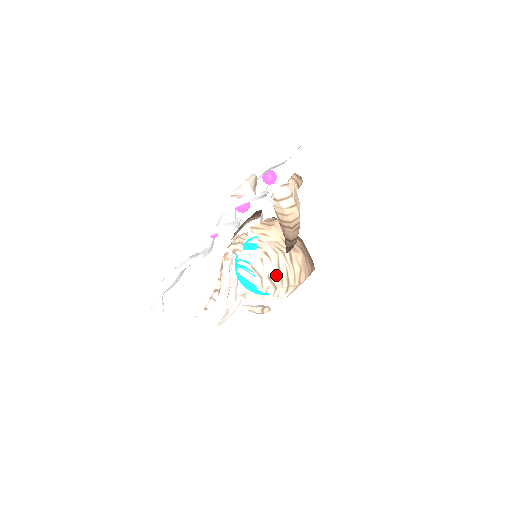
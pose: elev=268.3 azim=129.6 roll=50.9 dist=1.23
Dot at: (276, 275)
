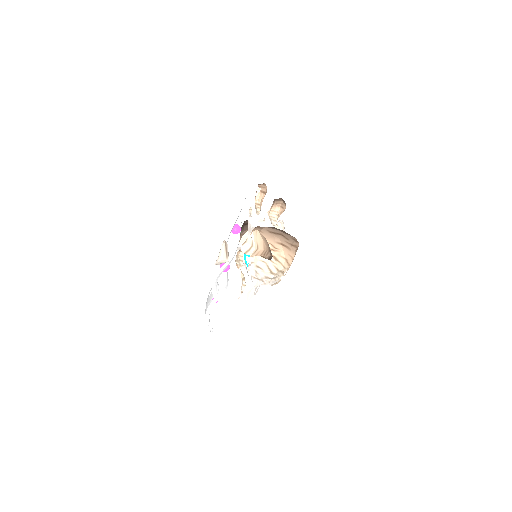
Dot at: (270, 274)
